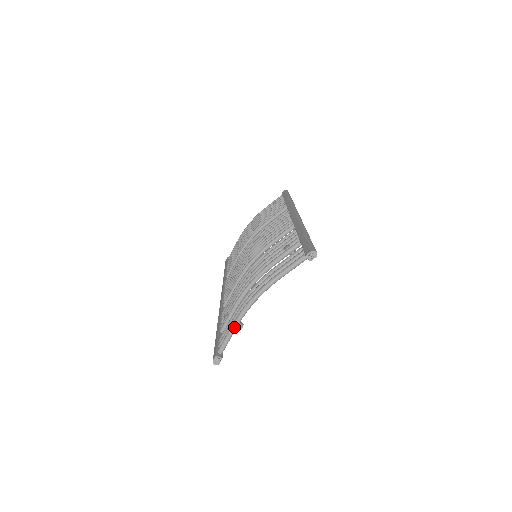
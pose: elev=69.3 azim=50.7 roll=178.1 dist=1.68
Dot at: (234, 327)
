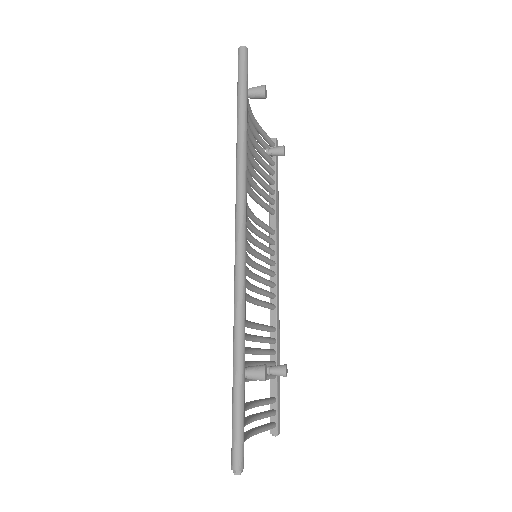
Dot at: (258, 433)
